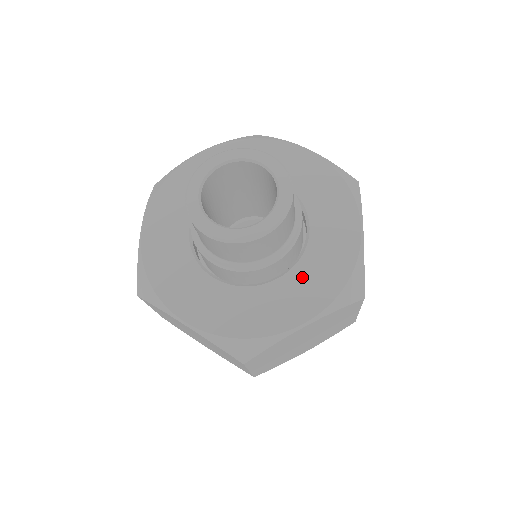
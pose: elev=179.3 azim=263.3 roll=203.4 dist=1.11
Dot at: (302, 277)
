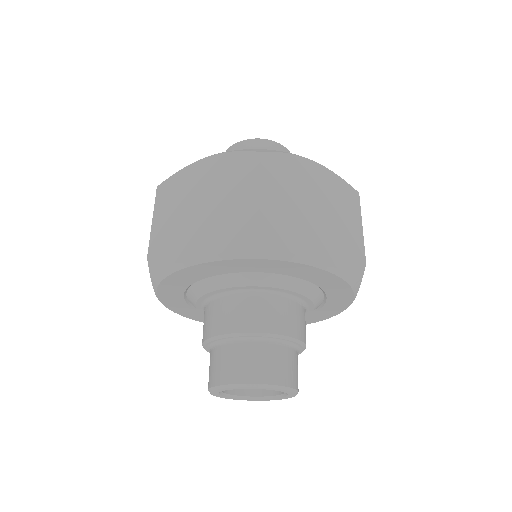
Dot at: occluded
